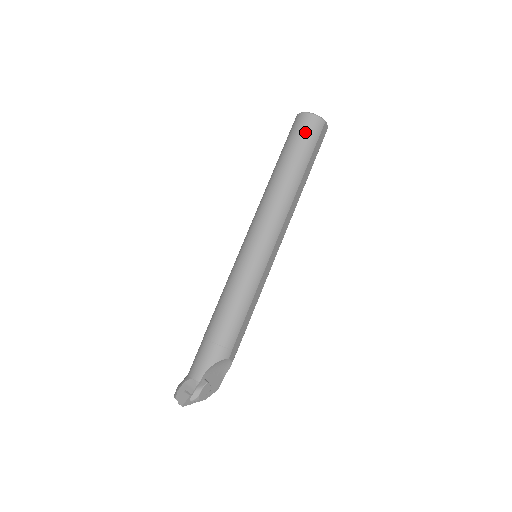
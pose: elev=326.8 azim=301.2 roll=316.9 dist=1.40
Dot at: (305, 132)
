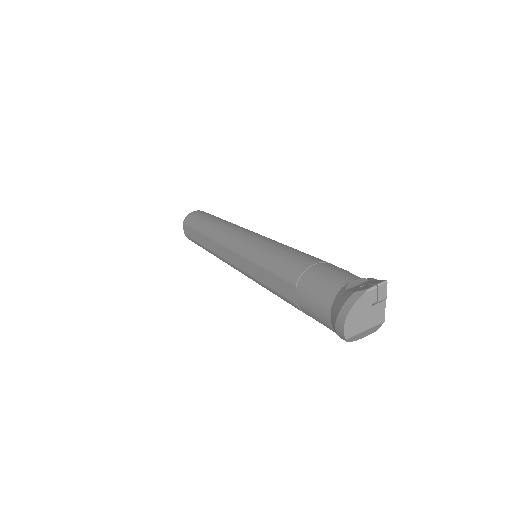
Dot at: (207, 213)
